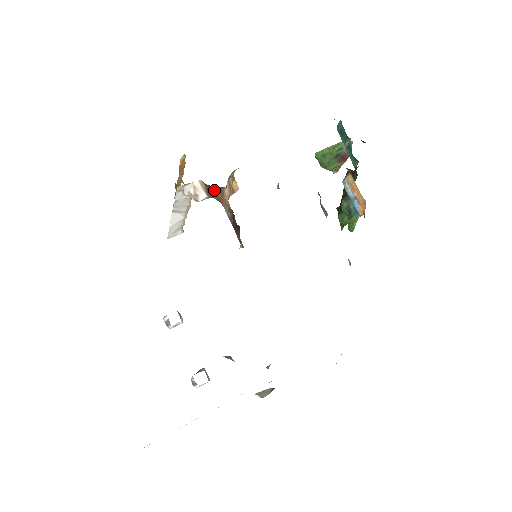
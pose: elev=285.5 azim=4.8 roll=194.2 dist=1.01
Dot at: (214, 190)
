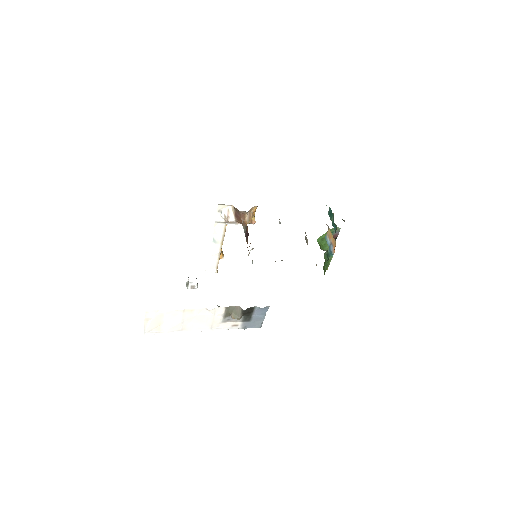
Dot at: (239, 215)
